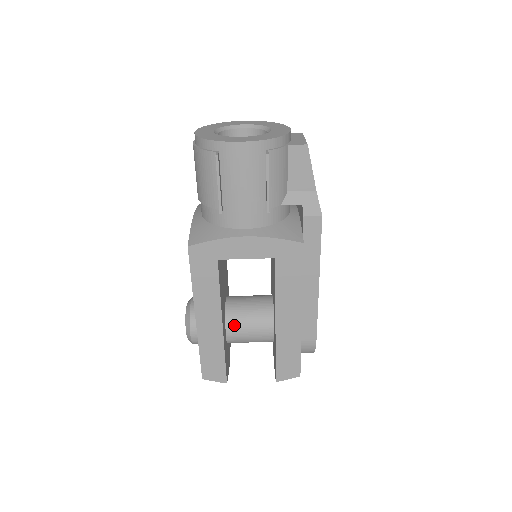
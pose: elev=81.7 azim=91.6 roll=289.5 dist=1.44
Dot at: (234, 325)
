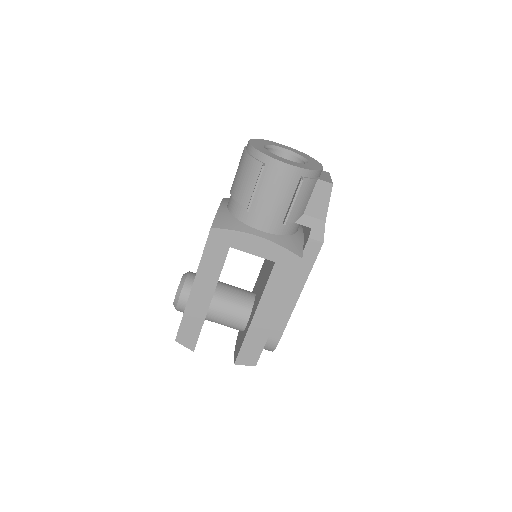
Dot at: (217, 306)
